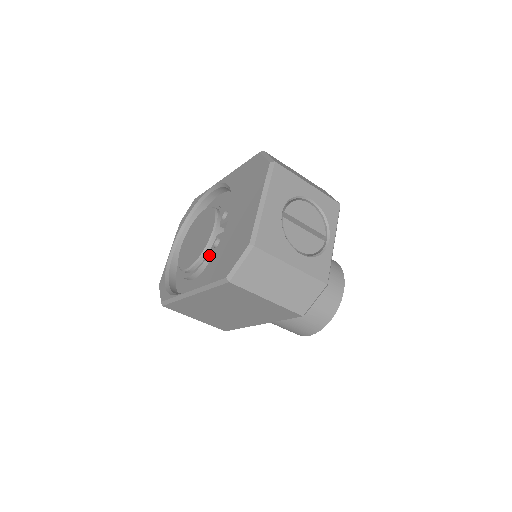
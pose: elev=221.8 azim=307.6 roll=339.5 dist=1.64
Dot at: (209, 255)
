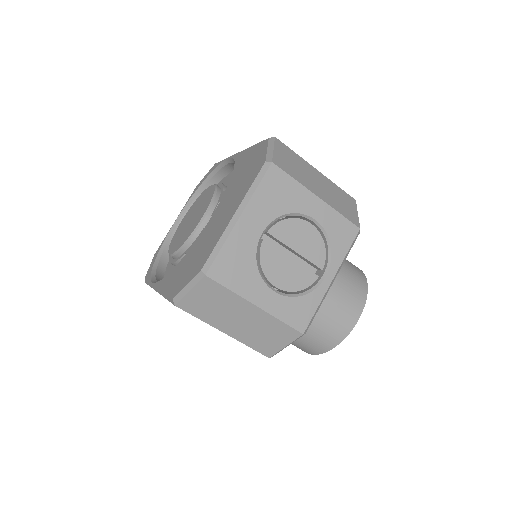
Dot at: occluded
